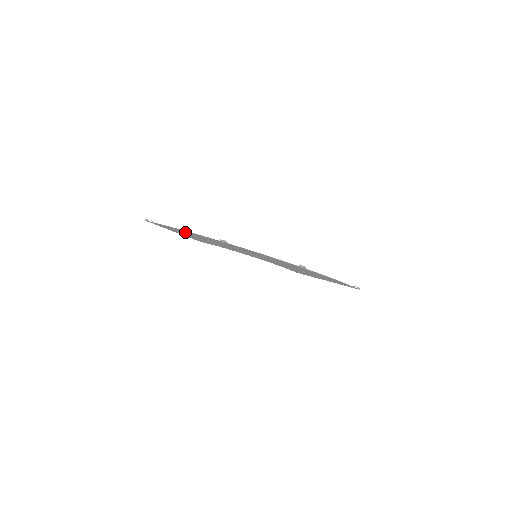
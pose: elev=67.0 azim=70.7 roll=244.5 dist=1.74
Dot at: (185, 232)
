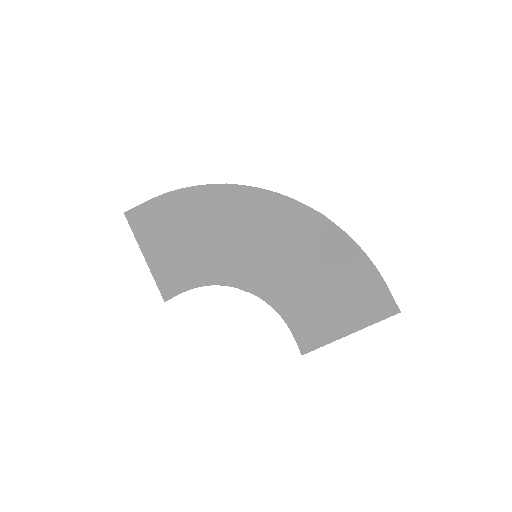
Dot at: (175, 210)
